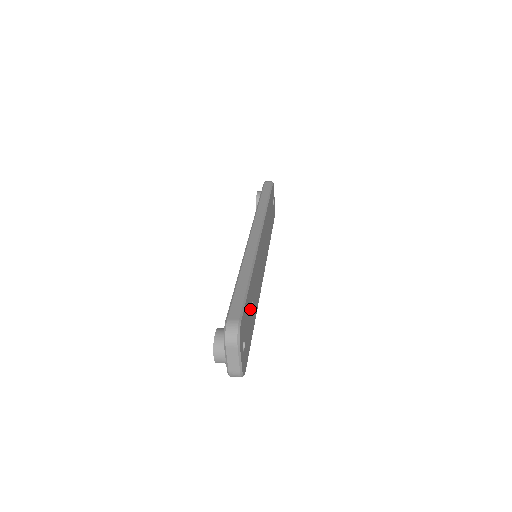
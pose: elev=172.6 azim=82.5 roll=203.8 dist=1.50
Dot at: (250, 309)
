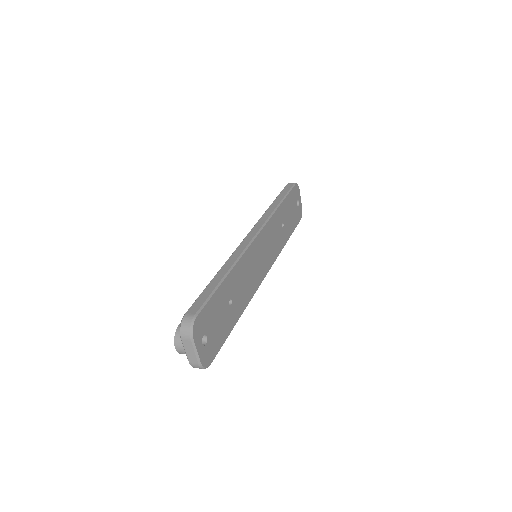
Dot at: (224, 306)
